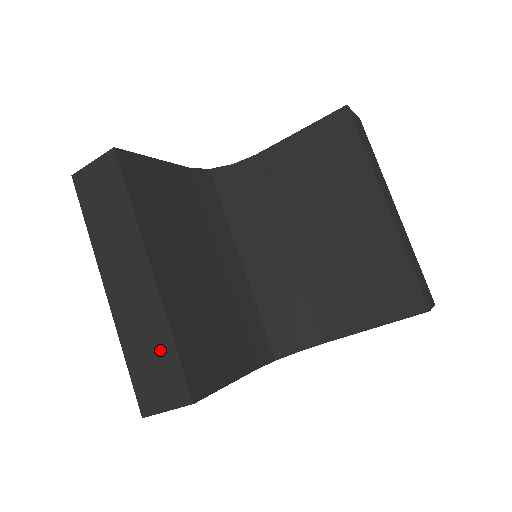
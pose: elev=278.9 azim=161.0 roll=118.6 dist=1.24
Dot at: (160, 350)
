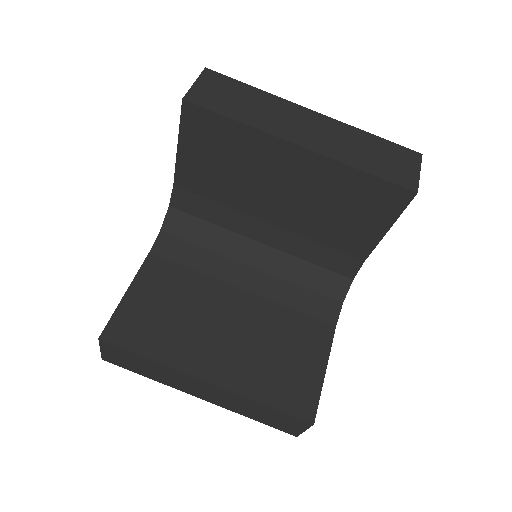
Dot at: (263, 411)
